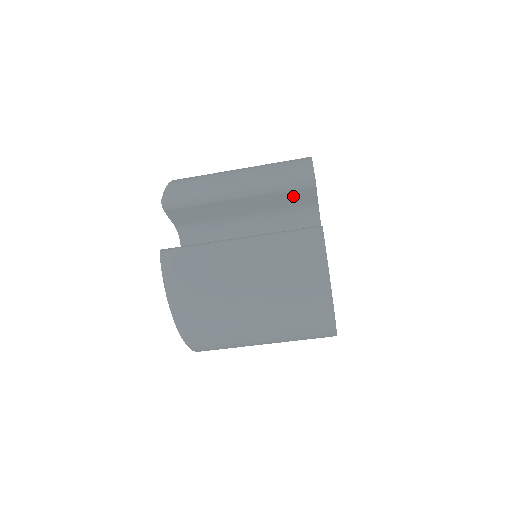
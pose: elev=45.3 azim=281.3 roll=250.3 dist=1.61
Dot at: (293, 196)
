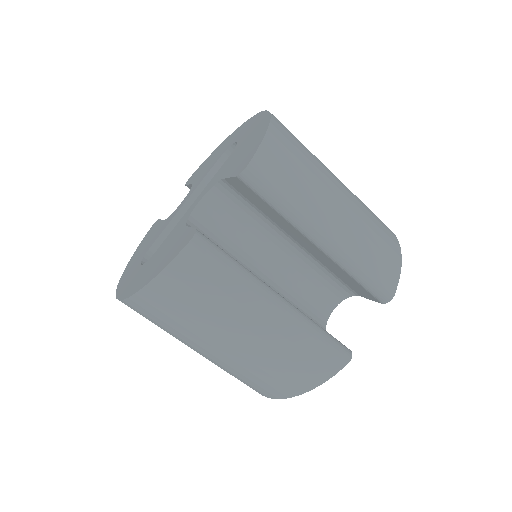
Dot at: (355, 284)
